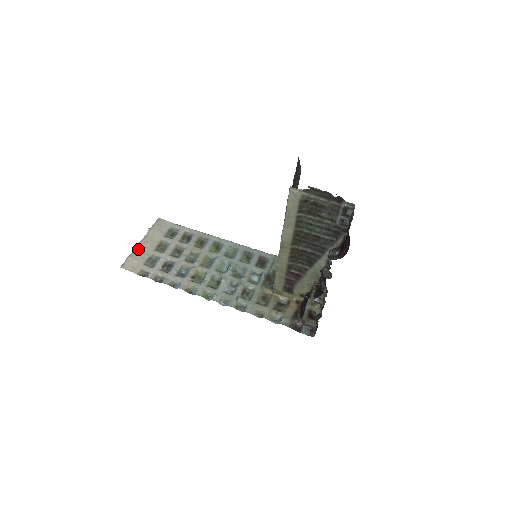
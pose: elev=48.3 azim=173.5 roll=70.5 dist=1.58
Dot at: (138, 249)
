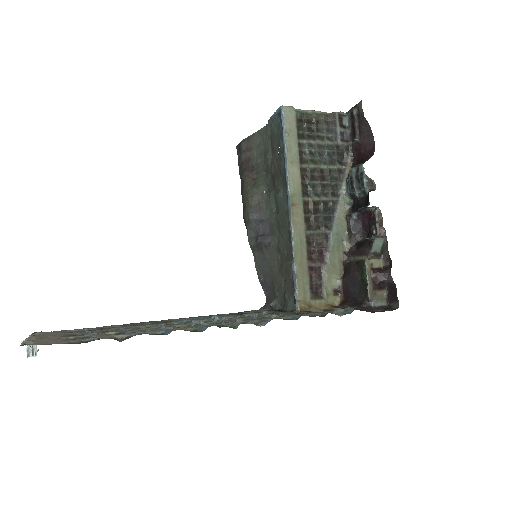
Dot at: (35, 337)
